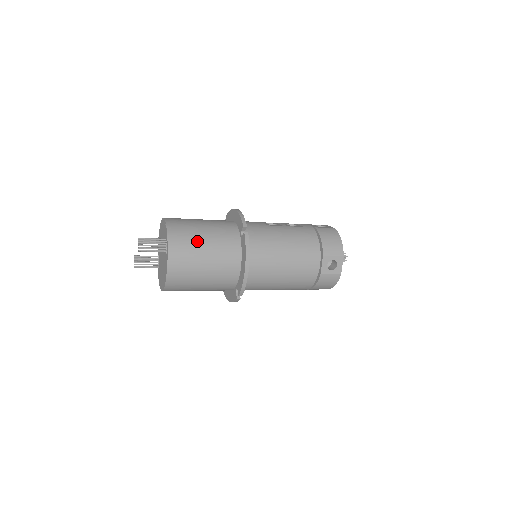
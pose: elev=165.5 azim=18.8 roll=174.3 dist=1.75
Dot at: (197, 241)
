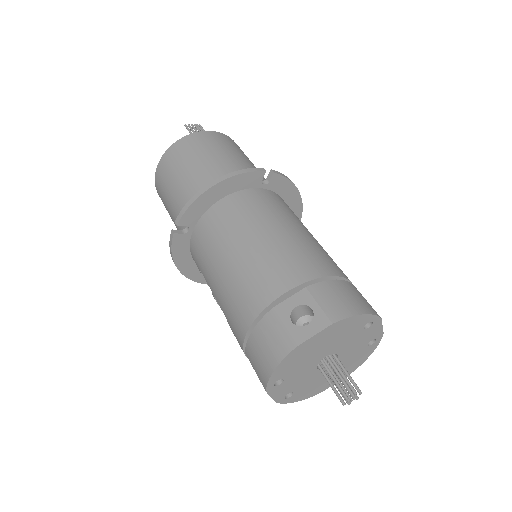
Dot at: (224, 150)
